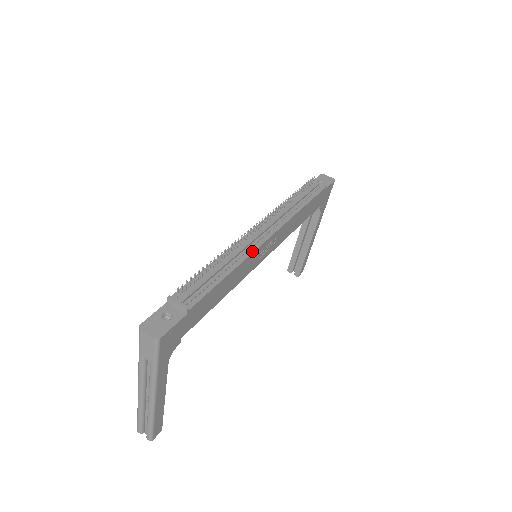
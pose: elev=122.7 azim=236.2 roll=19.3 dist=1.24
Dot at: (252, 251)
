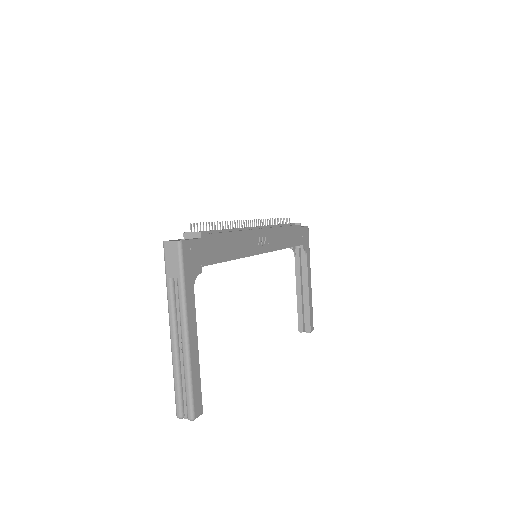
Dot at: (248, 230)
